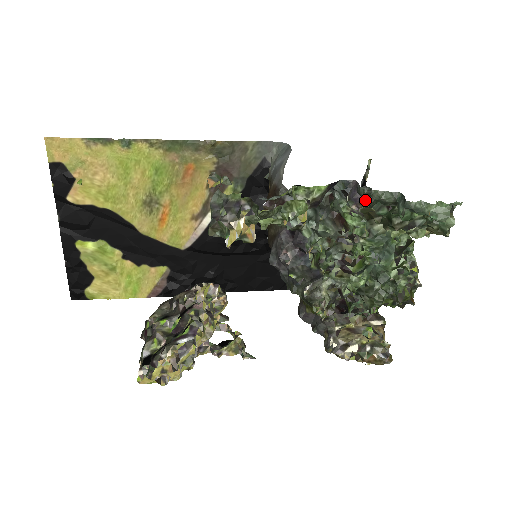
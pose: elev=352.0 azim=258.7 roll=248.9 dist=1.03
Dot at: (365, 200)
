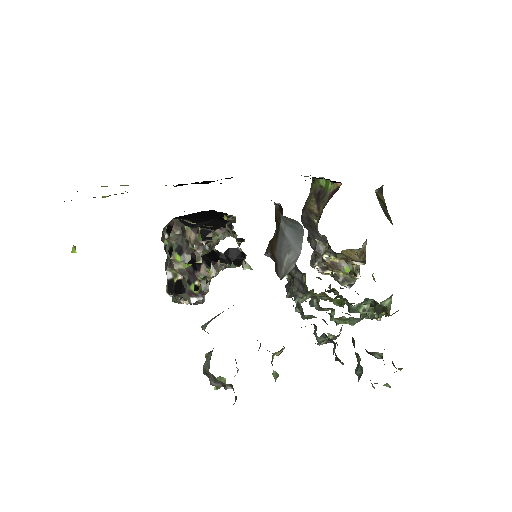
Dot at: occluded
